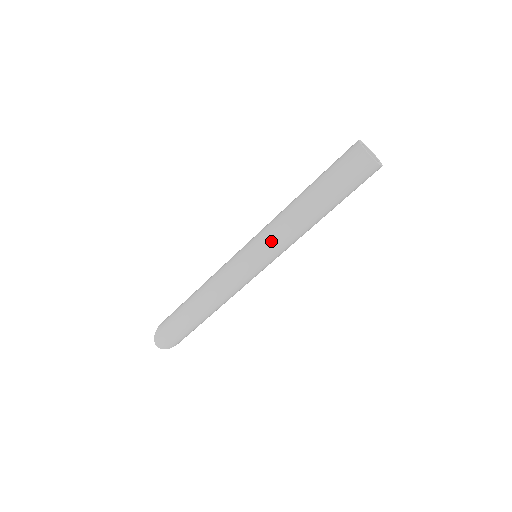
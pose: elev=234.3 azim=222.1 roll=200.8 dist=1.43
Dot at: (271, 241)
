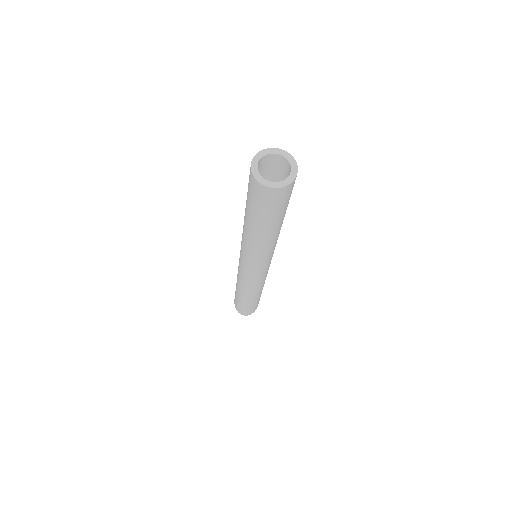
Dot at: (254, 258)
